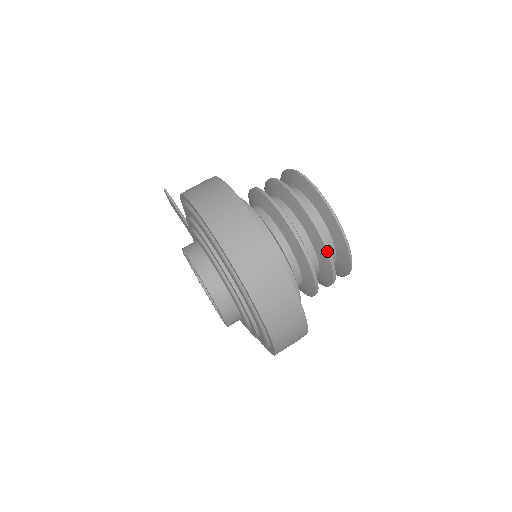
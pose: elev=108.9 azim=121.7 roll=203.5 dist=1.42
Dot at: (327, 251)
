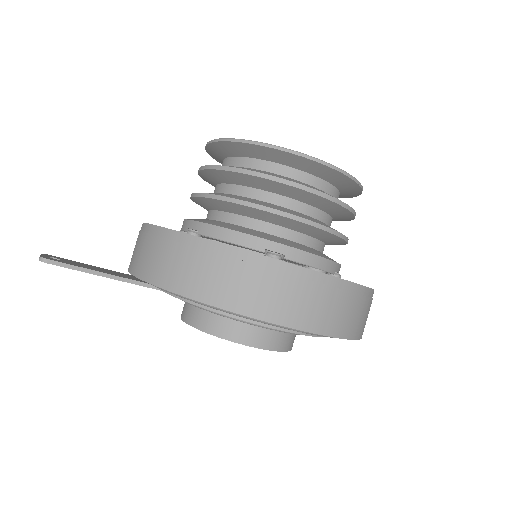
Dot at: (353, 219)
